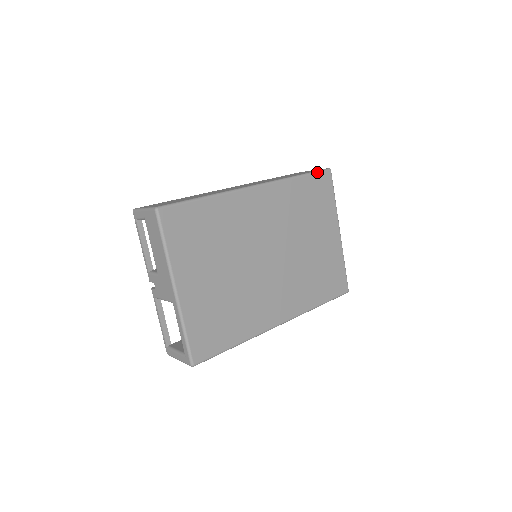
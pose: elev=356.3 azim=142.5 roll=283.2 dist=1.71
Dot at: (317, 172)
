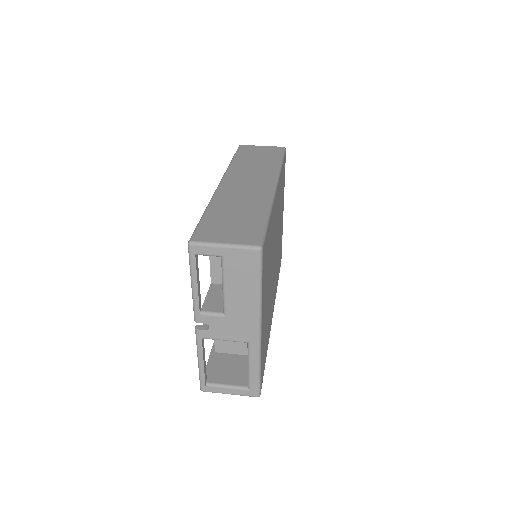
Dot at: (284, 154)
